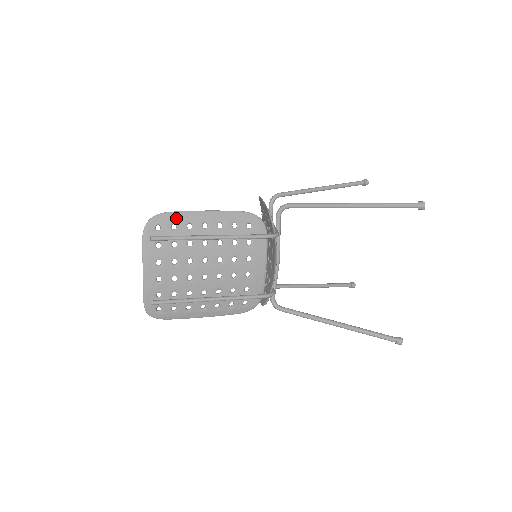
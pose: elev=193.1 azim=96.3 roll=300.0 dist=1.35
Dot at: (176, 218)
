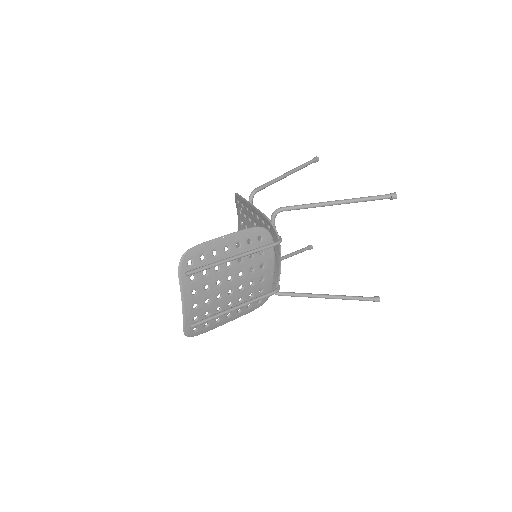
Dot at: (203, 249)
